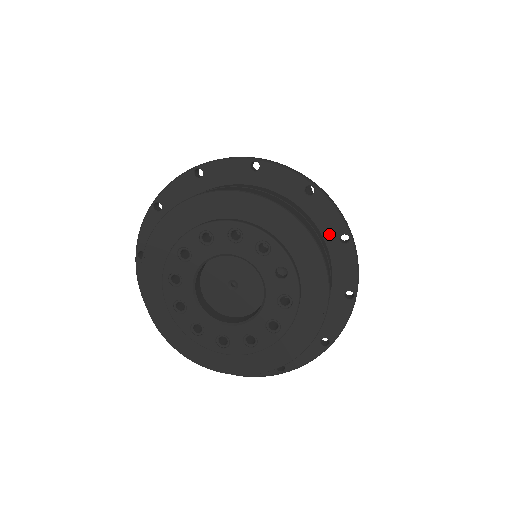
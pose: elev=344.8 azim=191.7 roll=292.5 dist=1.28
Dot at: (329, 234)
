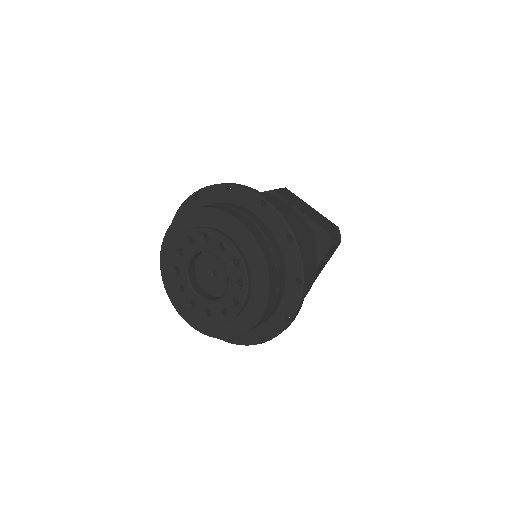
Dot at: (253, 207)
